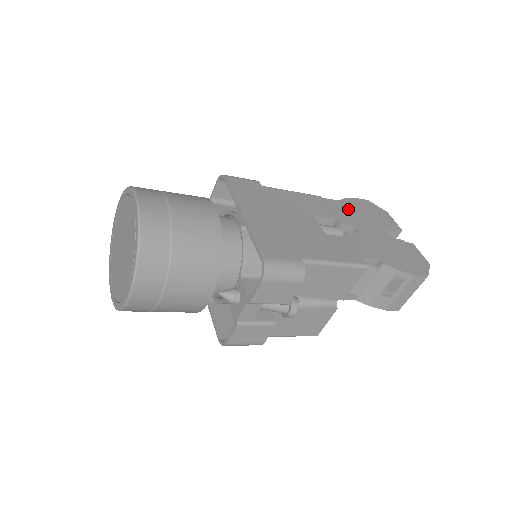
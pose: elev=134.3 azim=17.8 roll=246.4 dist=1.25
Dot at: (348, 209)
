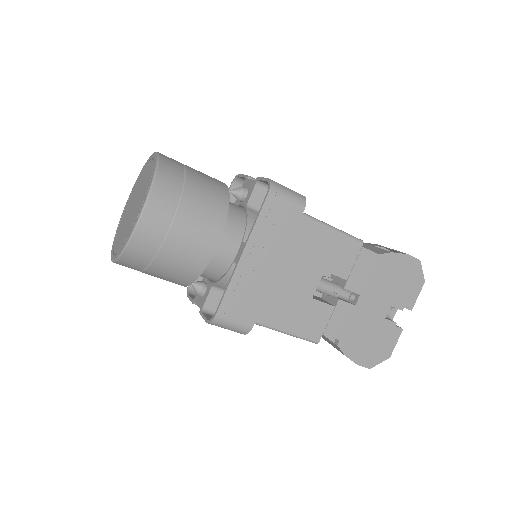
Dot at: (377, 270)
